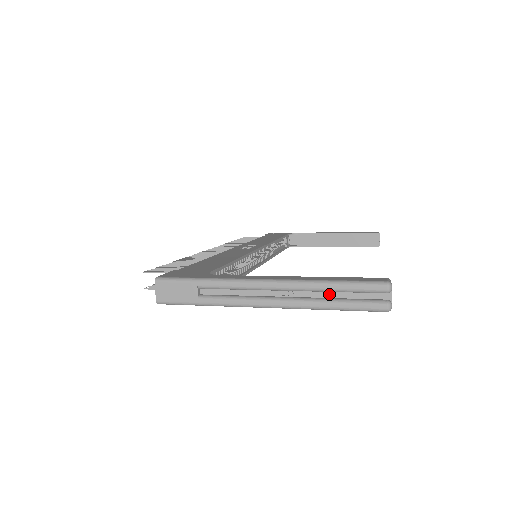
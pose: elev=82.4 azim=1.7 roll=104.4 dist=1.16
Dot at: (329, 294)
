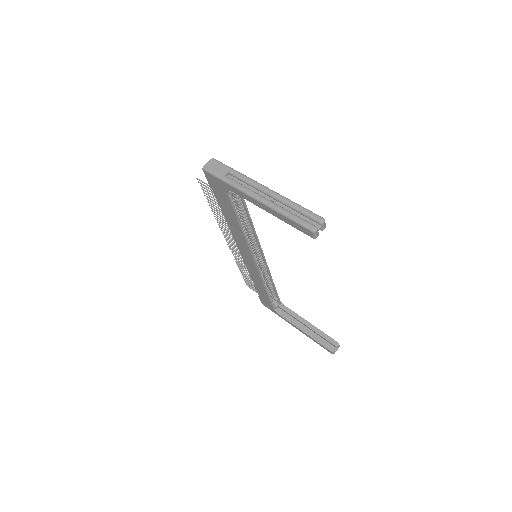
Dot at: (290, 210)
